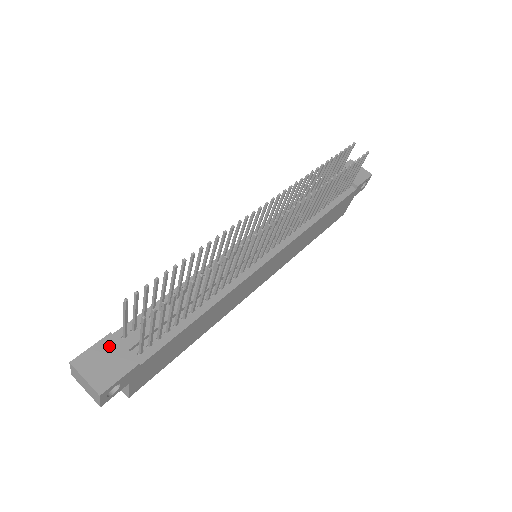
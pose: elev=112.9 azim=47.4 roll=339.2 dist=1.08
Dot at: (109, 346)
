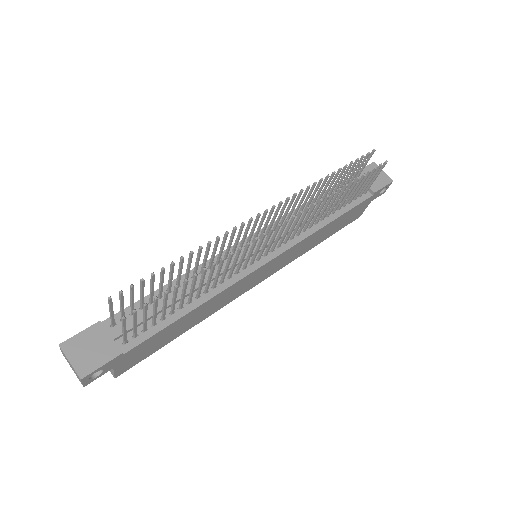
Dot at: (97, 333)
